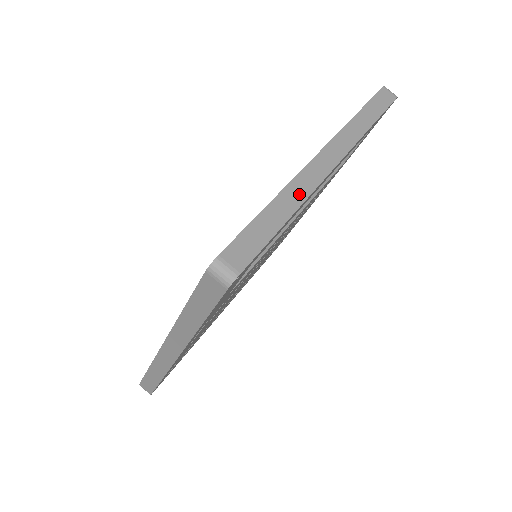
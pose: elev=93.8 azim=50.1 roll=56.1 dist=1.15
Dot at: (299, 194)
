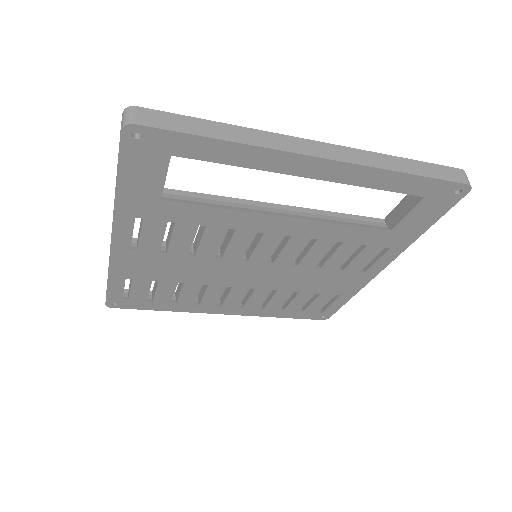
Dot at: (256, 139)
